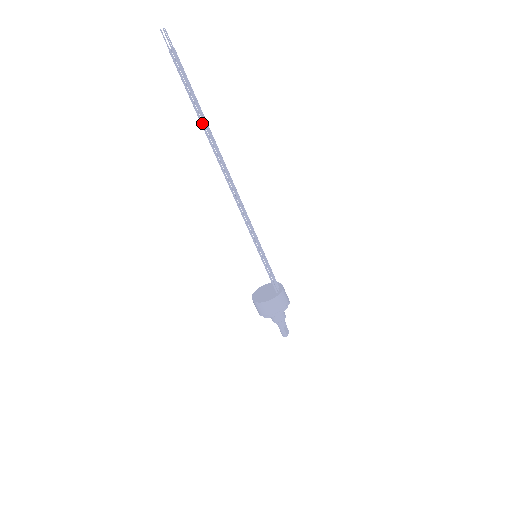
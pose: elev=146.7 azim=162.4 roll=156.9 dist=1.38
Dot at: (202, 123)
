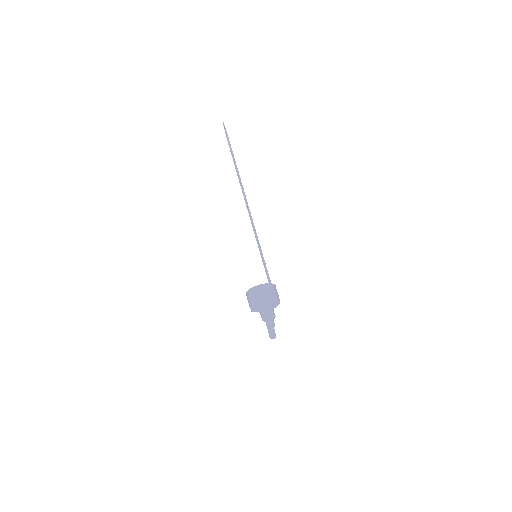
Dot at: occluded
